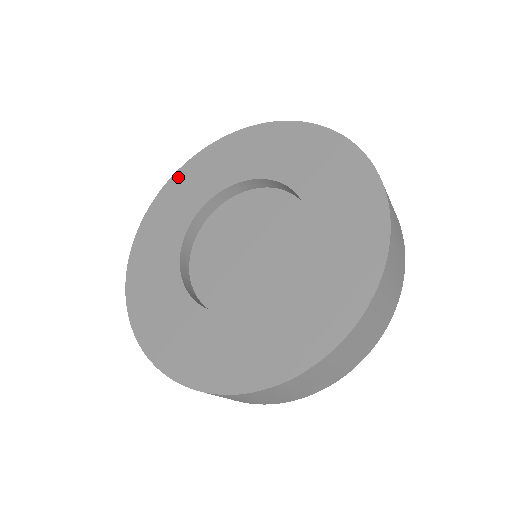
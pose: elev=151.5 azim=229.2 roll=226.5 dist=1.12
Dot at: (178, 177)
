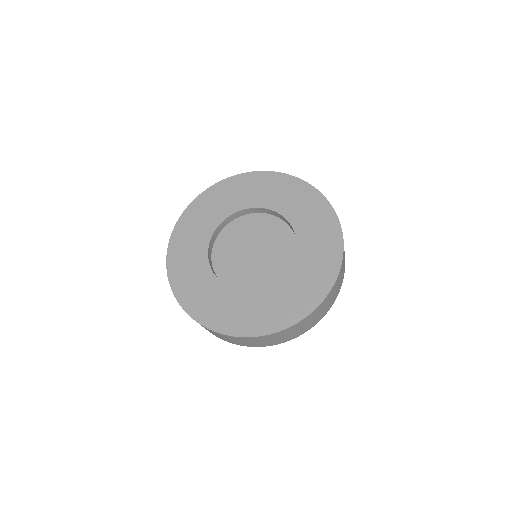
Dot at: (190, 211)
